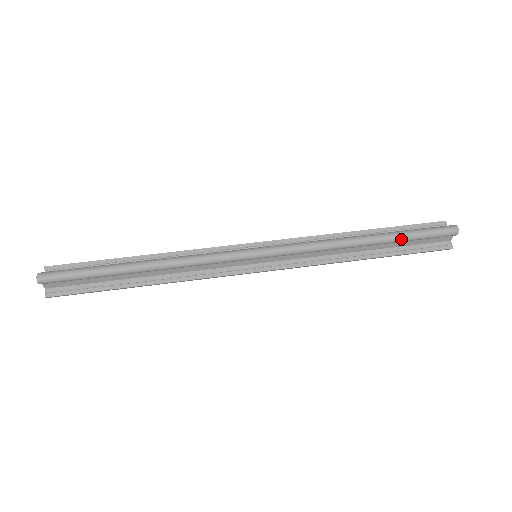
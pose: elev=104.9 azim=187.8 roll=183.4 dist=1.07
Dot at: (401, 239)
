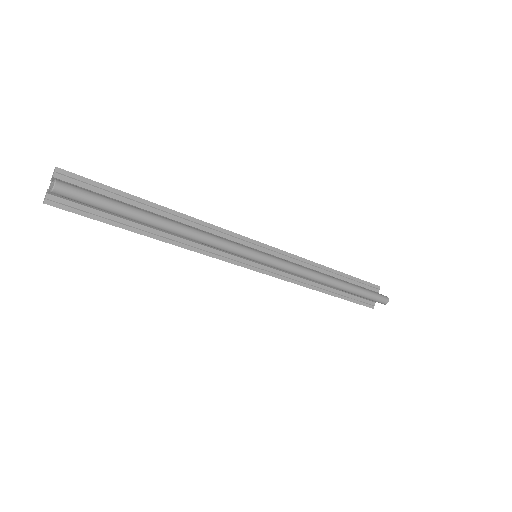
Dot at: (356, 293)
